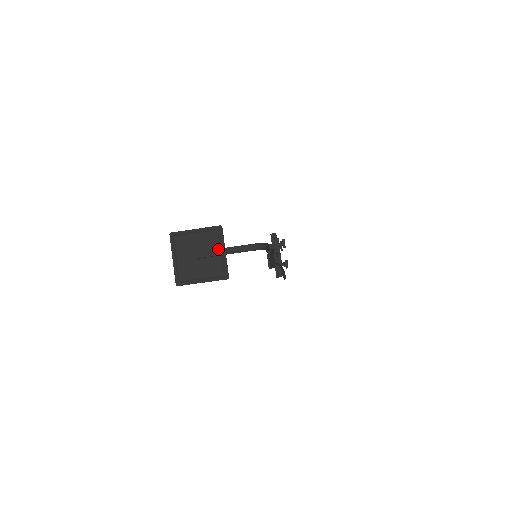
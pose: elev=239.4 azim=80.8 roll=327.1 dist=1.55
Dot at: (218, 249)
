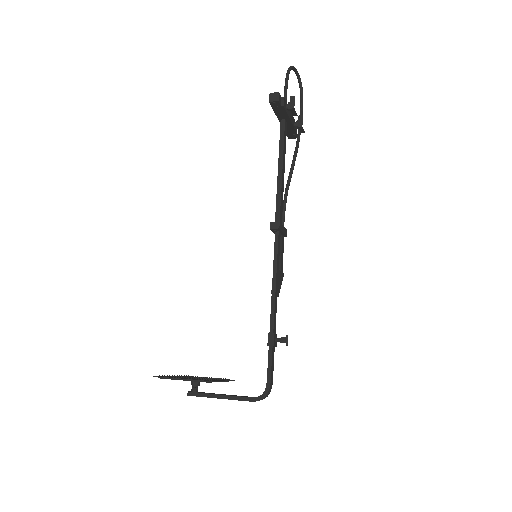
Dot at: occluded
